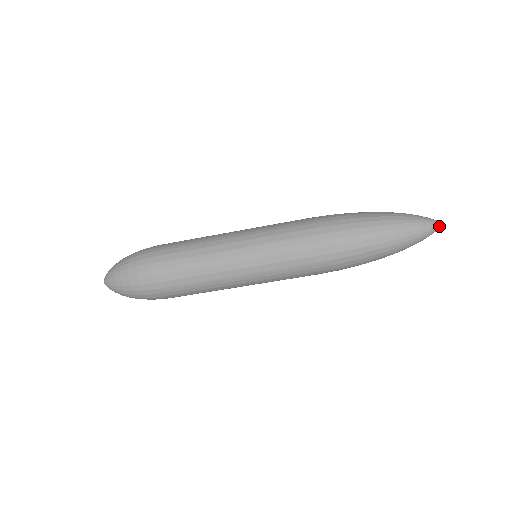
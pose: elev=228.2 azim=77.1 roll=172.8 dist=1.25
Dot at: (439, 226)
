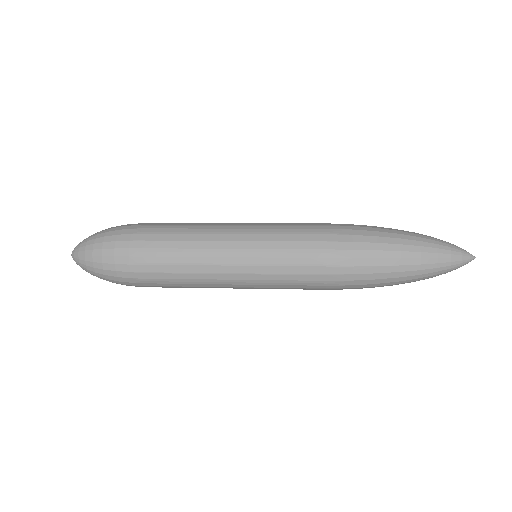
Dot at: (468, 261)
